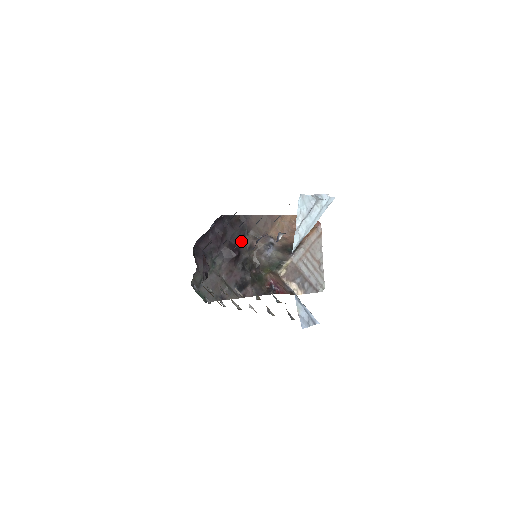
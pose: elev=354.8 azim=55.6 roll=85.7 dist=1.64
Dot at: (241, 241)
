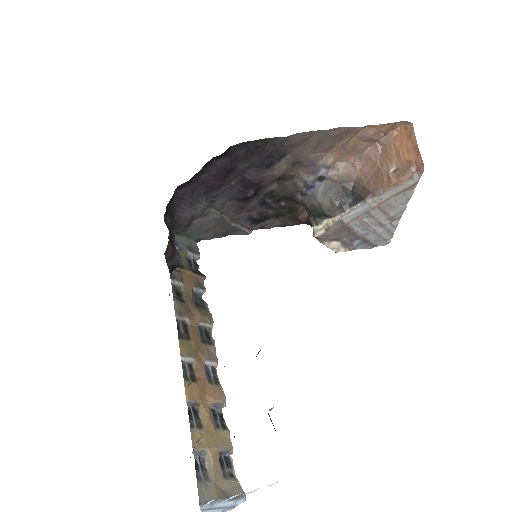
Dot at: (264, 172)
